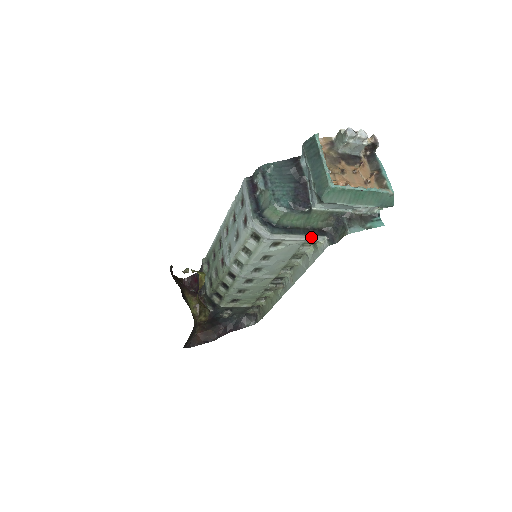
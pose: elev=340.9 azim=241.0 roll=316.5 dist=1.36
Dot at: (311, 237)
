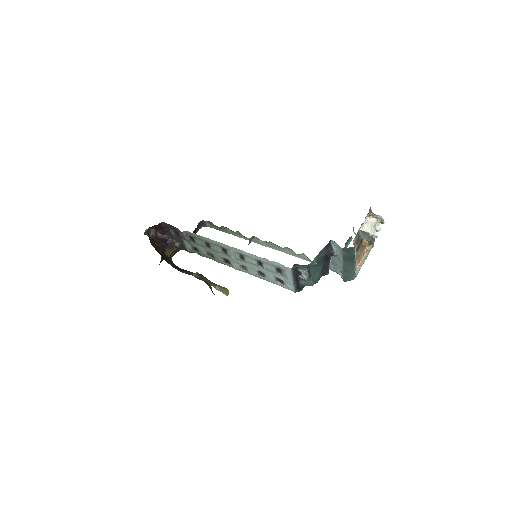
Dot at: occluded
